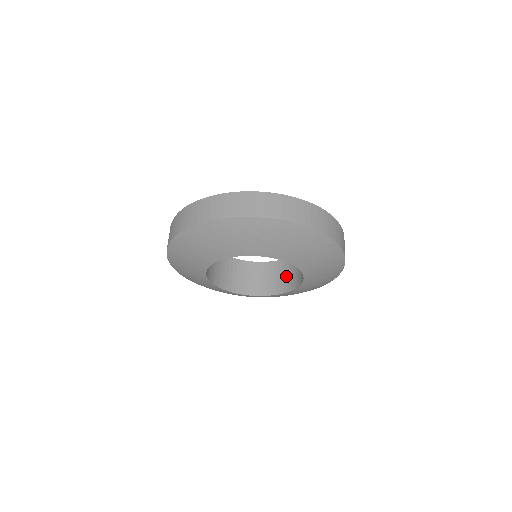
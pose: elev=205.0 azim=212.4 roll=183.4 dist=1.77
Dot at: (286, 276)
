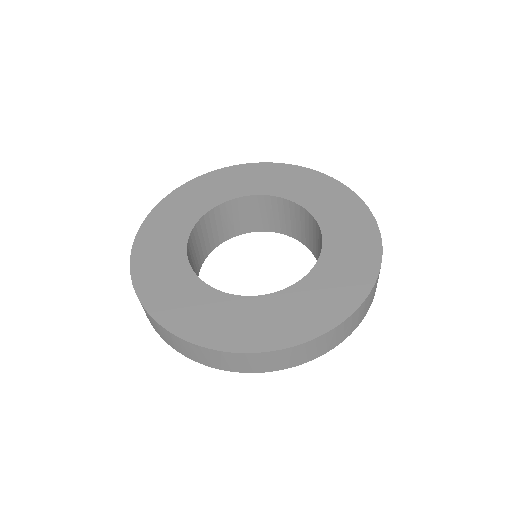
Dot at: (248, 217)
